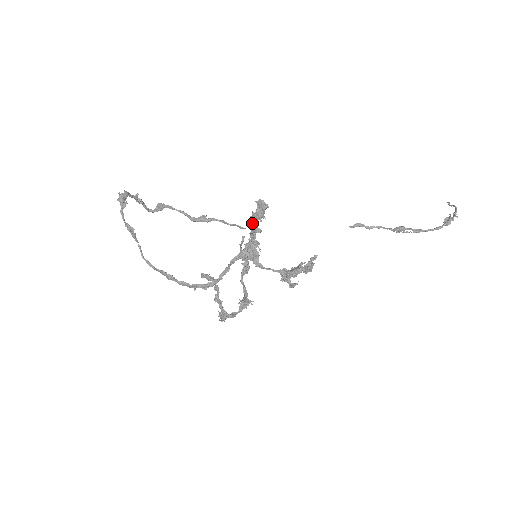
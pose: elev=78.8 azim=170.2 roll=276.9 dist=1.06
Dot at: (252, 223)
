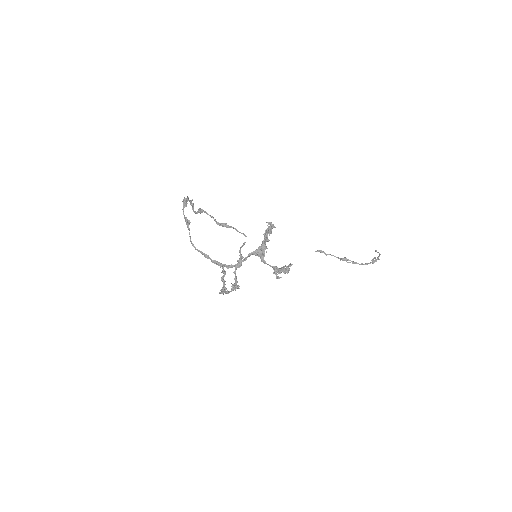
Dot at: (265, 235)
